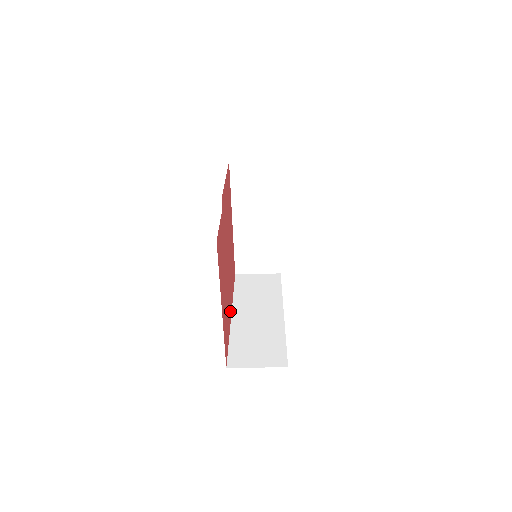
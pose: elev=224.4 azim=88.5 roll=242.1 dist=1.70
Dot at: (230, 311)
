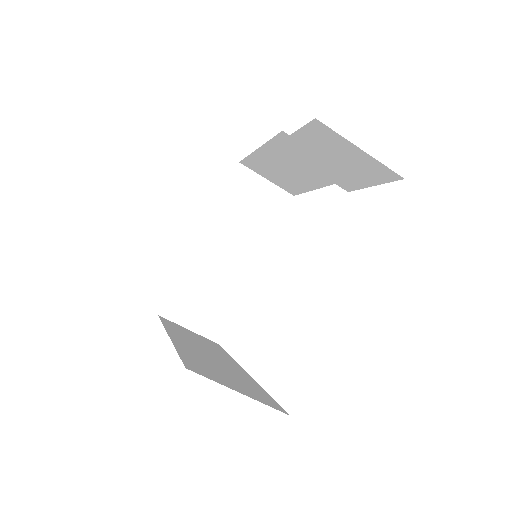
Dot at: occluded
